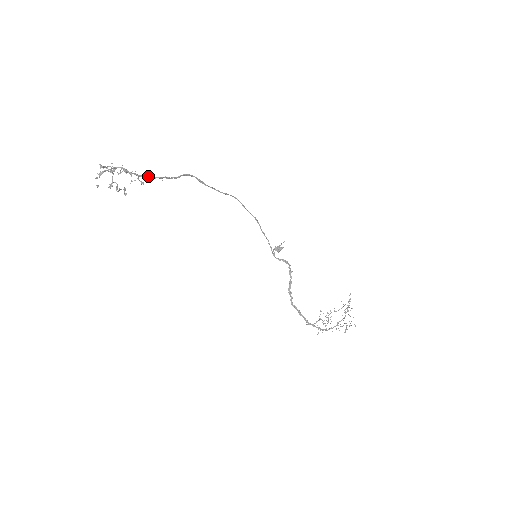
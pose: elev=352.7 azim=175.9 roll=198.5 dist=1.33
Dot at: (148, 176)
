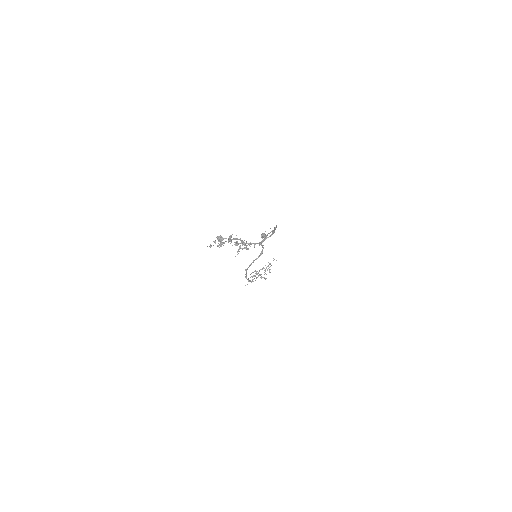
Dot at: (253, 243)
